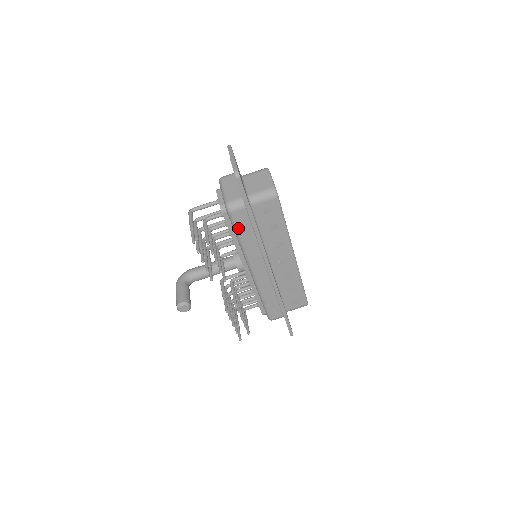
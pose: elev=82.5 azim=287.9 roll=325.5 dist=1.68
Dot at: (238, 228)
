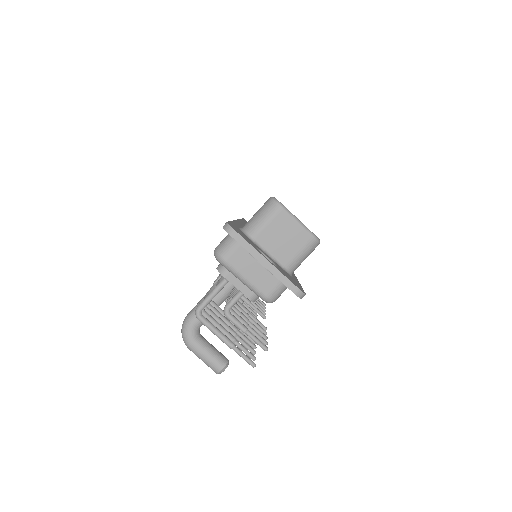
Dot at: occluded
